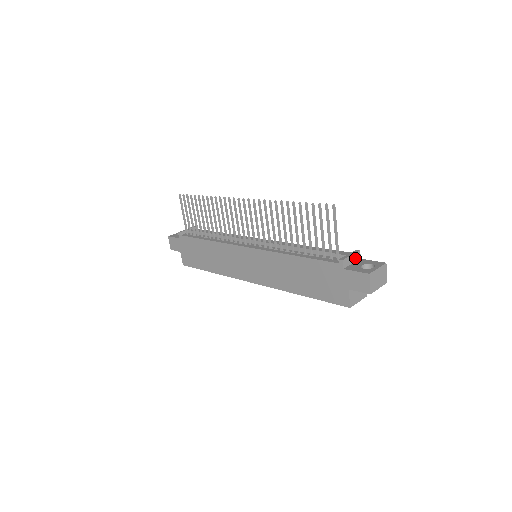
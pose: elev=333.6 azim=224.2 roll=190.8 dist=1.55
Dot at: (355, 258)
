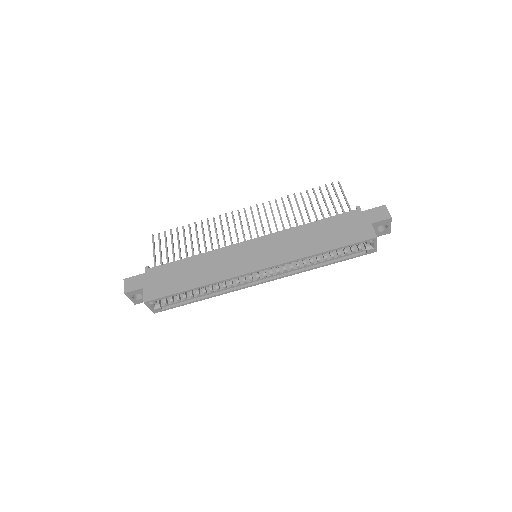
Dot at: occluded
